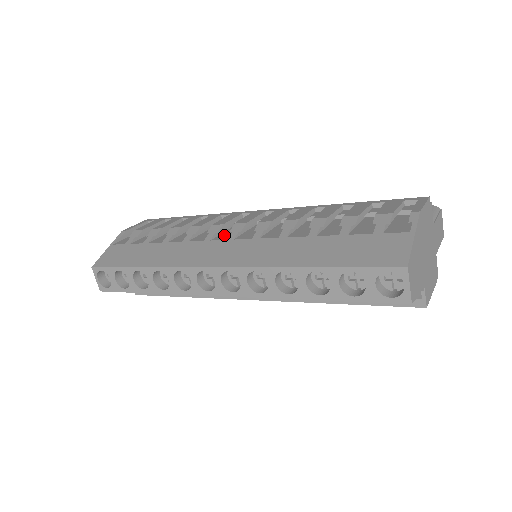
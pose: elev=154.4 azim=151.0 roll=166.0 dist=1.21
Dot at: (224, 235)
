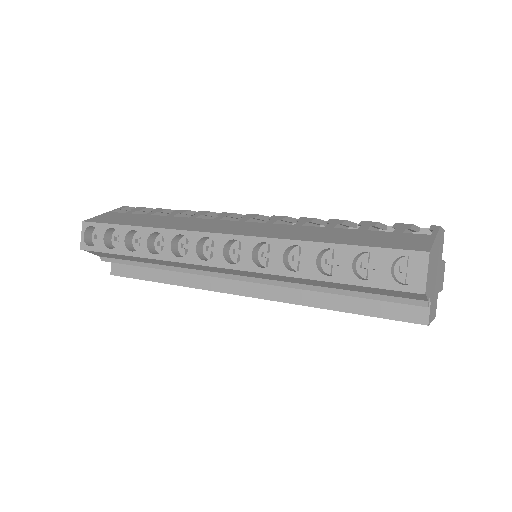
Dot at: occluded
